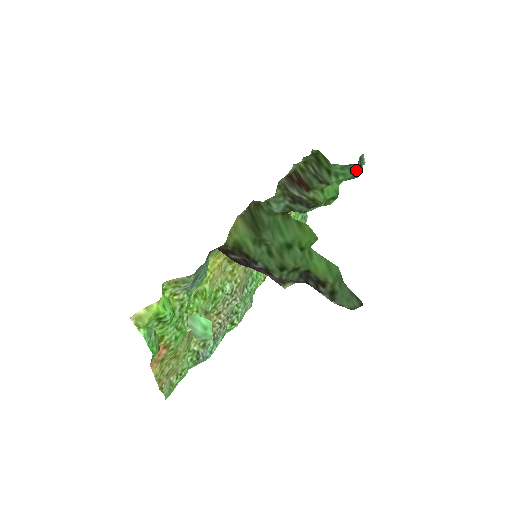
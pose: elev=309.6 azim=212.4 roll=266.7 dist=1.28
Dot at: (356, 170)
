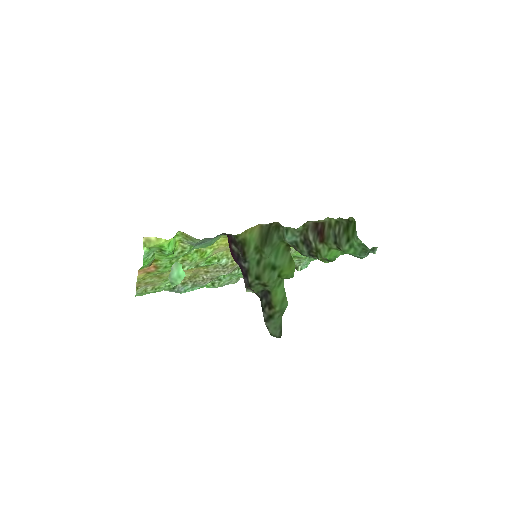
Dot at: (365, 253)
